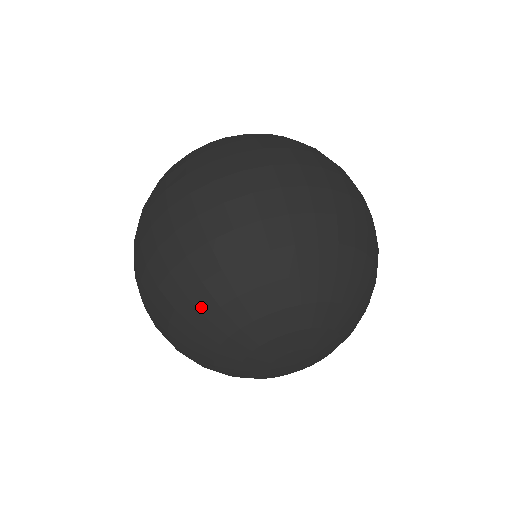
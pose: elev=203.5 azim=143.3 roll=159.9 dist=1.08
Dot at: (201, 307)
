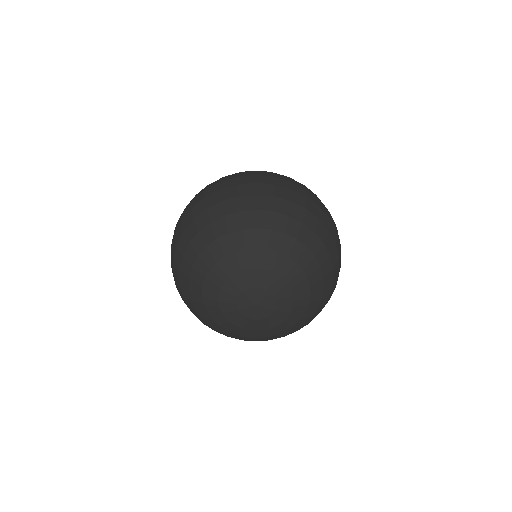
Dot at: (187, 295)
